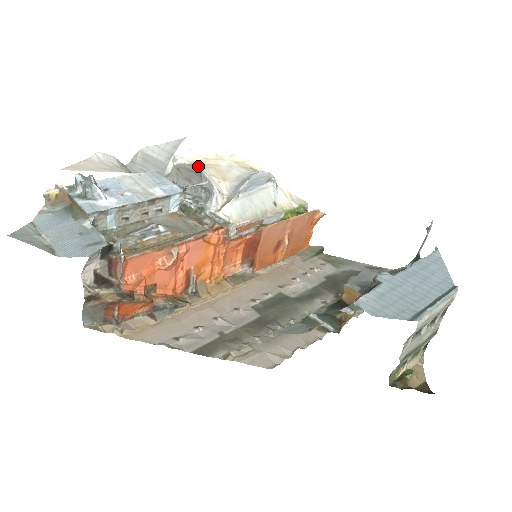
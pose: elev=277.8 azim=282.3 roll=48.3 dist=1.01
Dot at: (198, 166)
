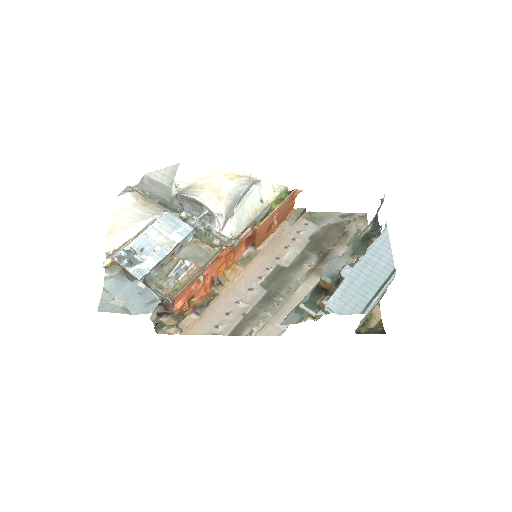
Dot at: (196, 190)
